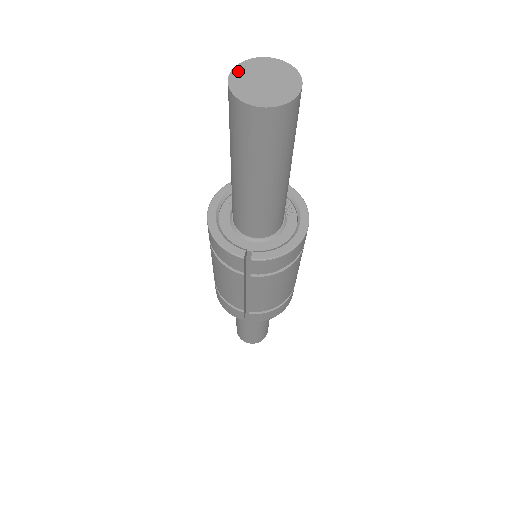
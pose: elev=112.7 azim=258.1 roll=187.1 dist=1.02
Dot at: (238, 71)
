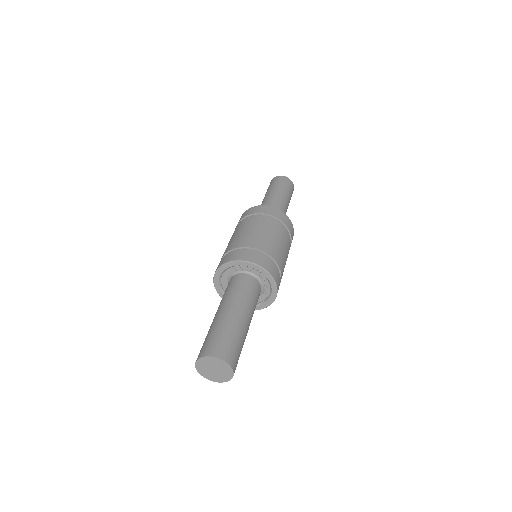
Dot at: (205, 359)
